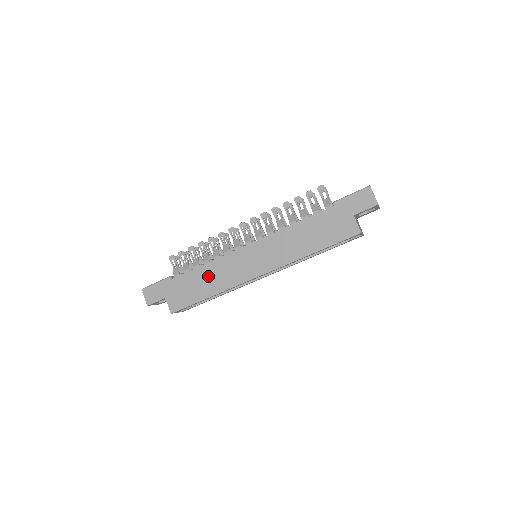
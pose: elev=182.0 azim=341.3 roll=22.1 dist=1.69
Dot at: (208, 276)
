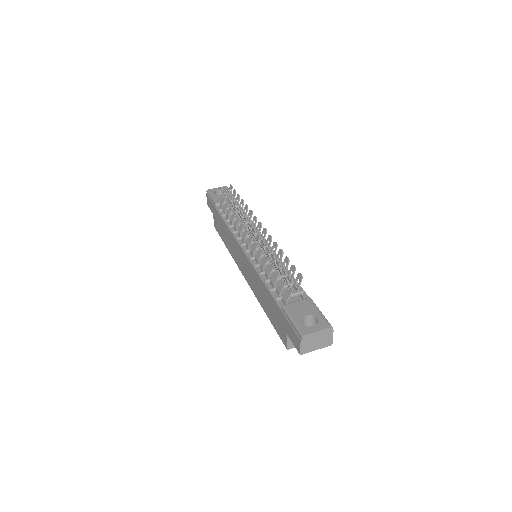
Dot at: (227, 235)
